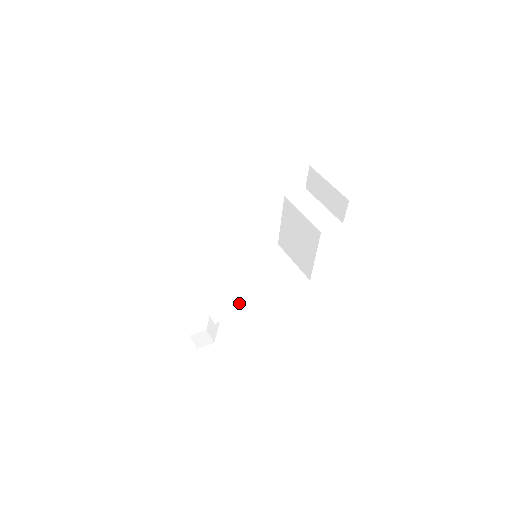
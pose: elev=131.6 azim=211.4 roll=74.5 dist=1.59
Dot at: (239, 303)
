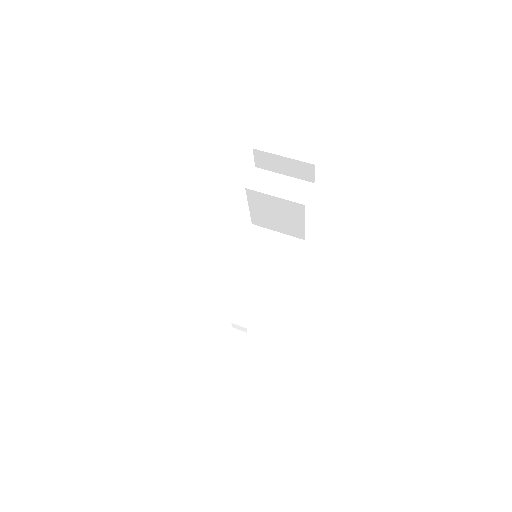
Dot at: (269, 303)
